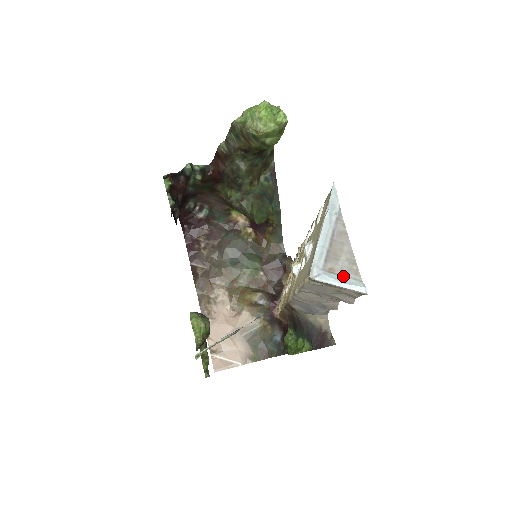
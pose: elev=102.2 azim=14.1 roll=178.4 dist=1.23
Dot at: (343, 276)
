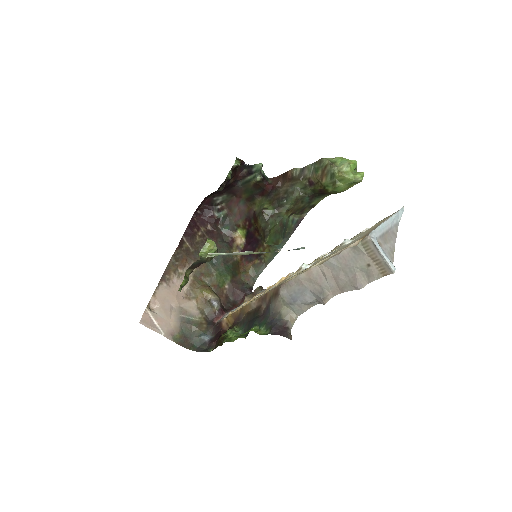
Dot at: (385, 253)
